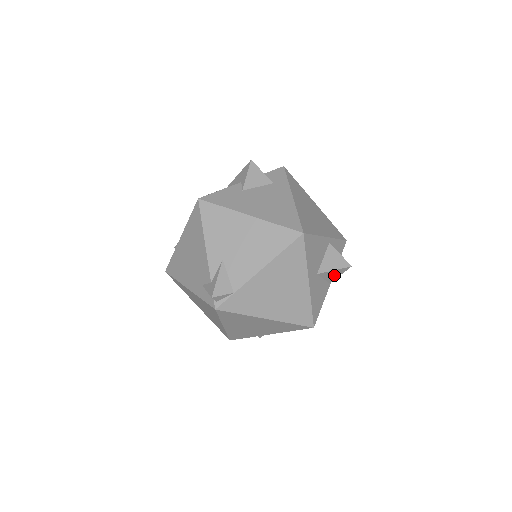
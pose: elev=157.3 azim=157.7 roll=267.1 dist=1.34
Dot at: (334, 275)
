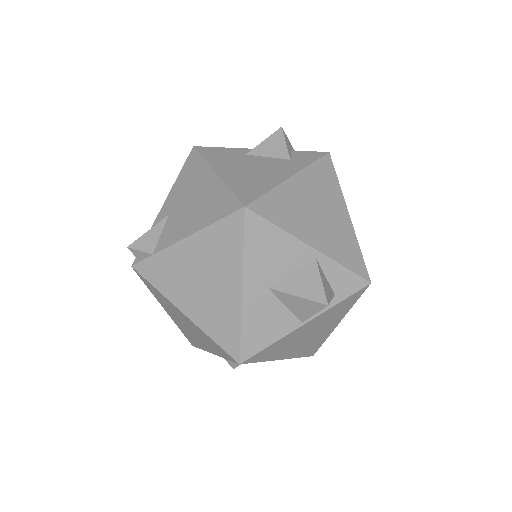
Dot at: (302, 308)
